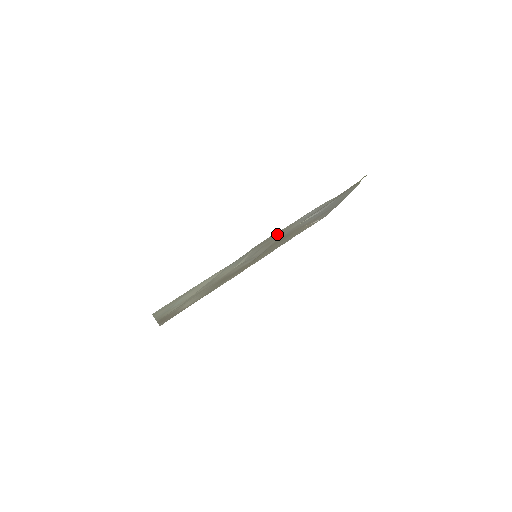
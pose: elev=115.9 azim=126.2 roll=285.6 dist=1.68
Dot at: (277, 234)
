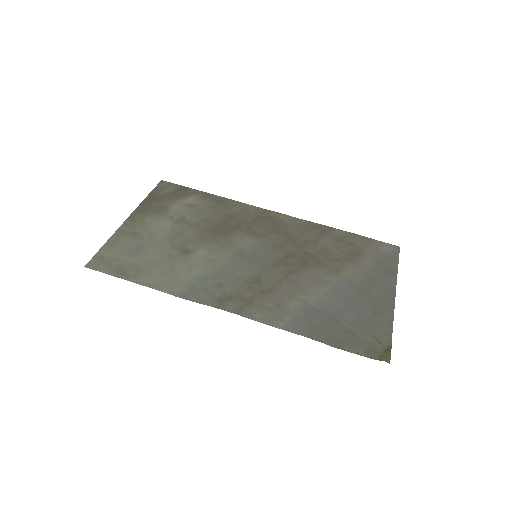
Dot at: (254, 305)
